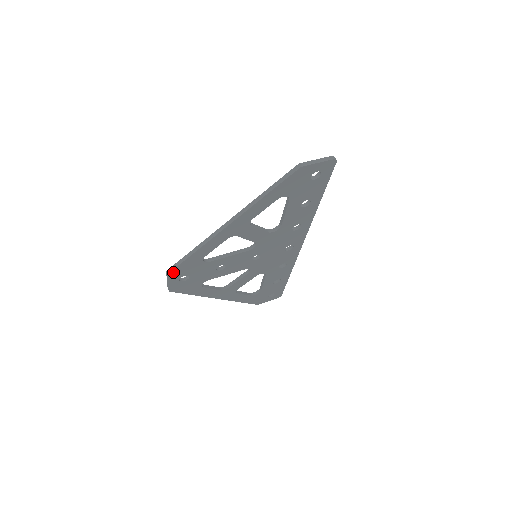
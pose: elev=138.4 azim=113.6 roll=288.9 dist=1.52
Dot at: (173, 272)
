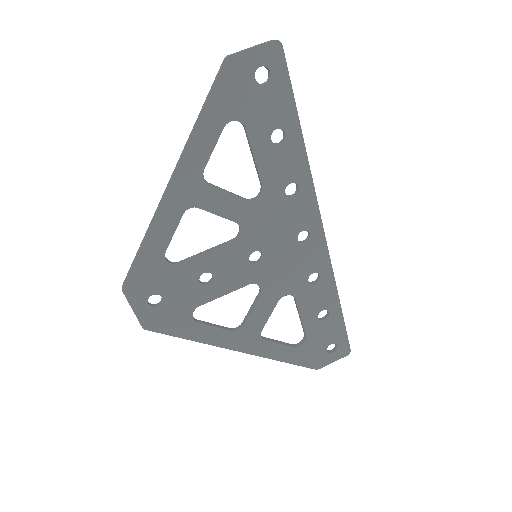
Dot at: (129, 286)
